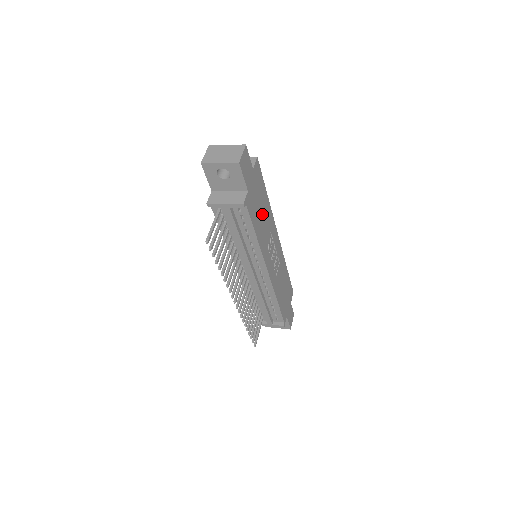
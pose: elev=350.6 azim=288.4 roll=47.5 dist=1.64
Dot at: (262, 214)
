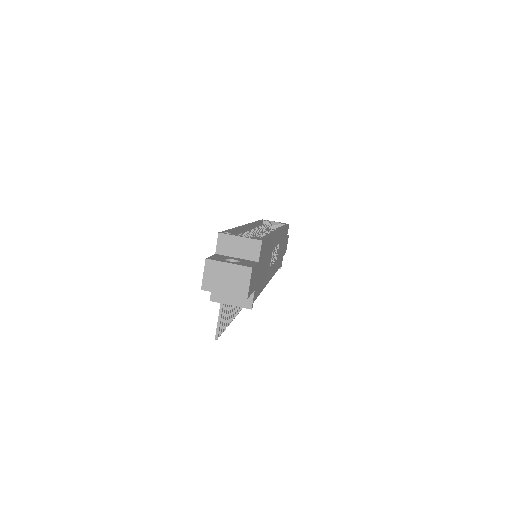
Dot at: (266, 262)
